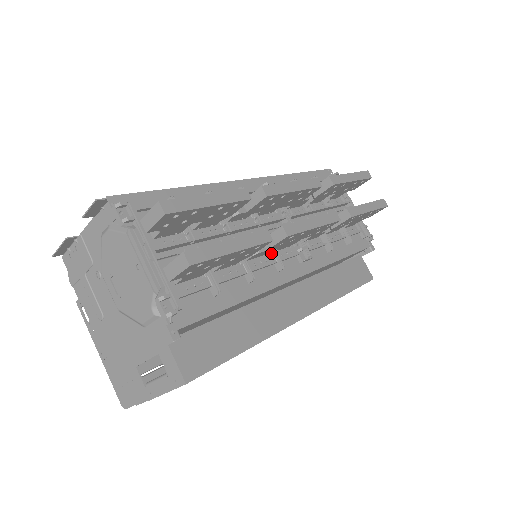
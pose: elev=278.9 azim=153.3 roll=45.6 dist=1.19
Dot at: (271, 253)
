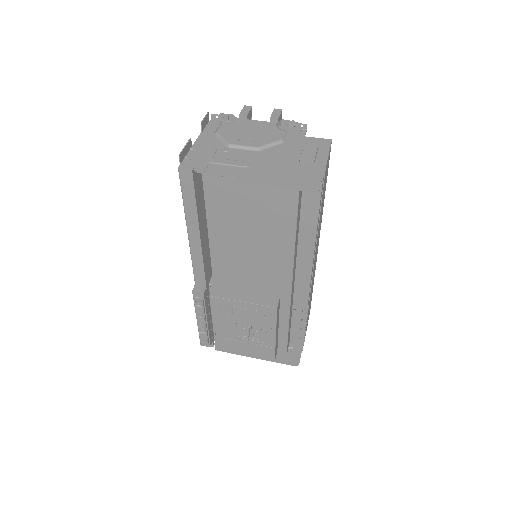
Dot at: occluded
